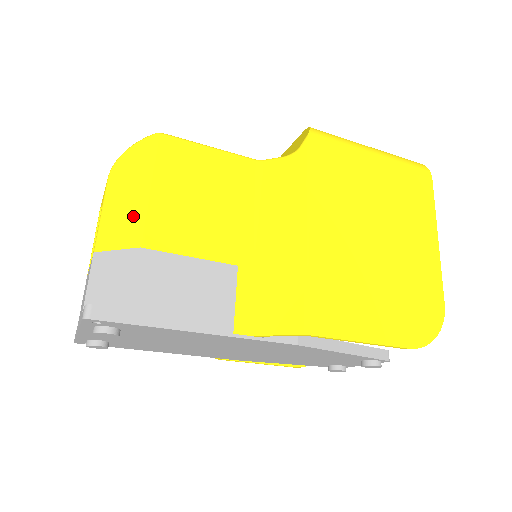
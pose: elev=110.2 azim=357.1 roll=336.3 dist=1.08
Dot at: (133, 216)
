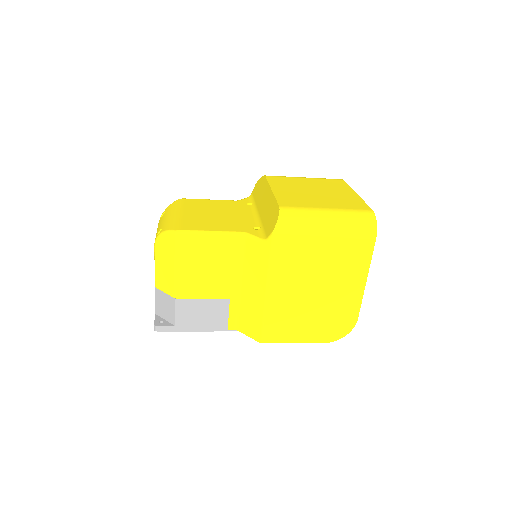
Dot at: (170, 279)
